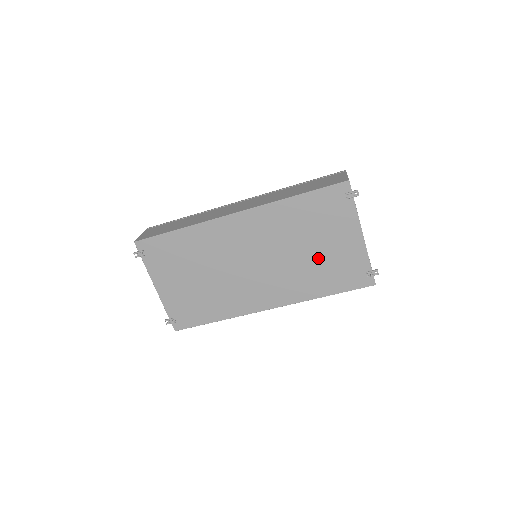
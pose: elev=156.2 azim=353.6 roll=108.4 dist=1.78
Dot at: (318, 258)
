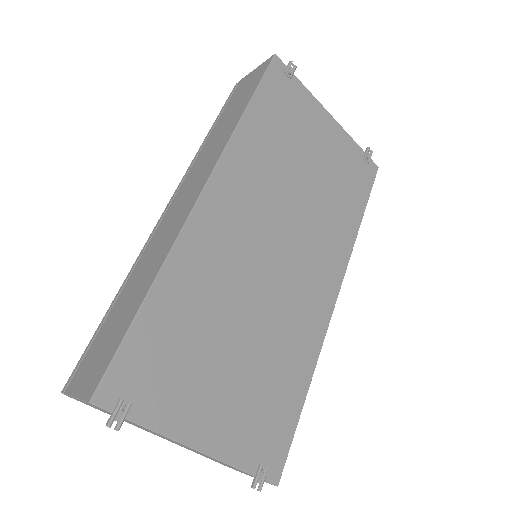
Dot at: (322, 179)
